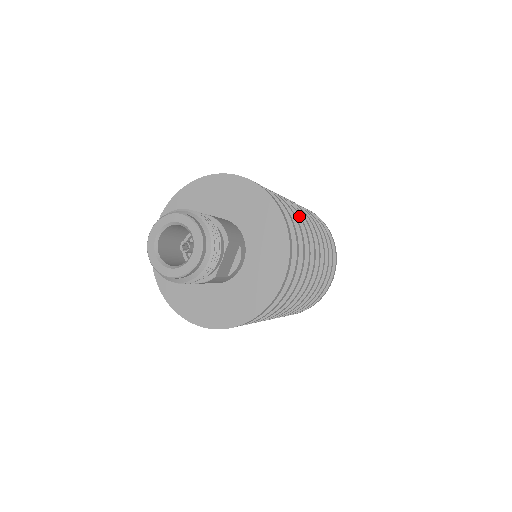
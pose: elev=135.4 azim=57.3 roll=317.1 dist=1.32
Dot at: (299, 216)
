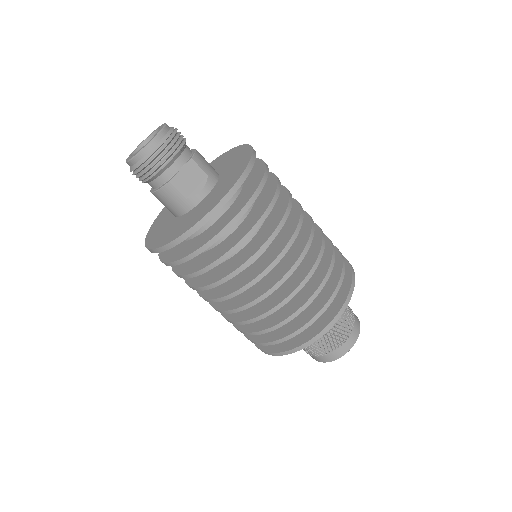
Dot at: (289, 195)
